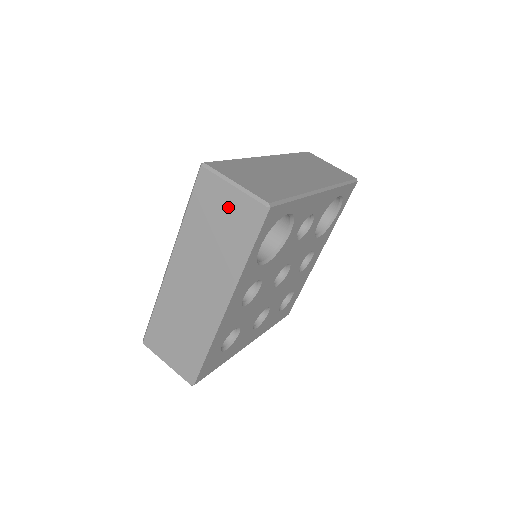
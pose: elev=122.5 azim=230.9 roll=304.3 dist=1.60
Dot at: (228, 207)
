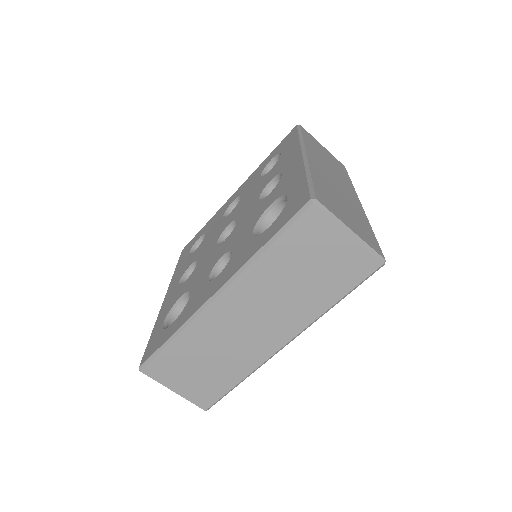
Dot at: occluded
